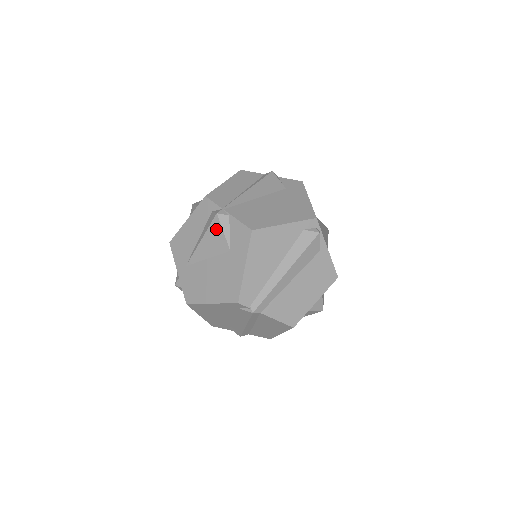
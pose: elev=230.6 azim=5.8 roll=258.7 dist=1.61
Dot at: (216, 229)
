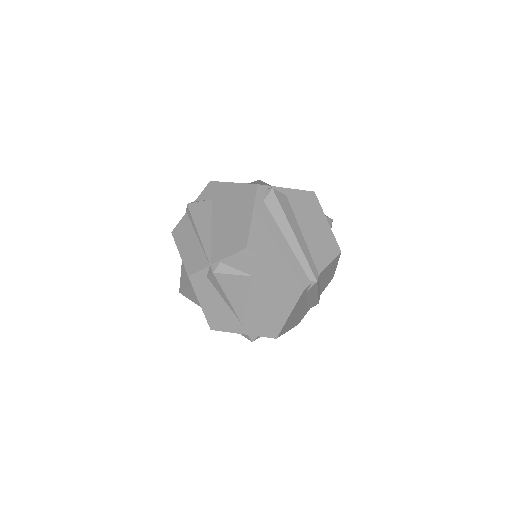
Dot at: (226, 280)
